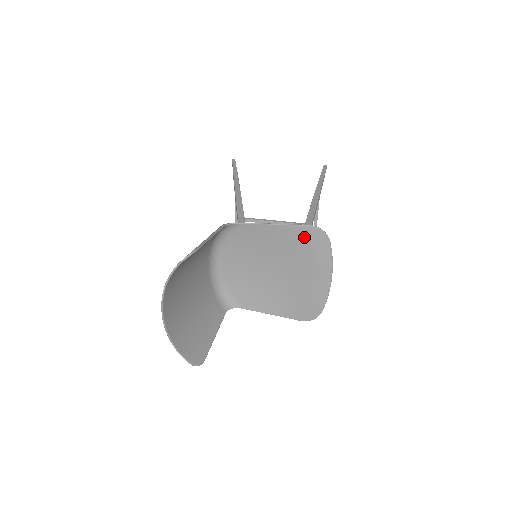
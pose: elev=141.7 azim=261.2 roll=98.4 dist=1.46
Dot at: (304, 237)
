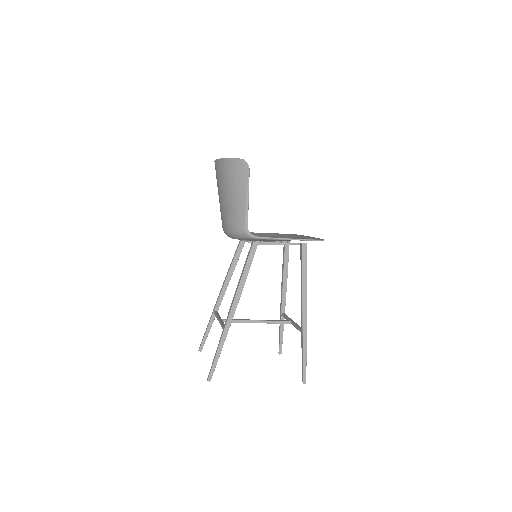
Dot at: (286, 234)
